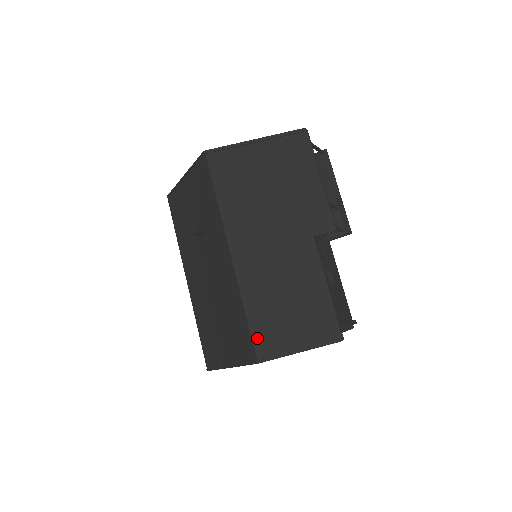
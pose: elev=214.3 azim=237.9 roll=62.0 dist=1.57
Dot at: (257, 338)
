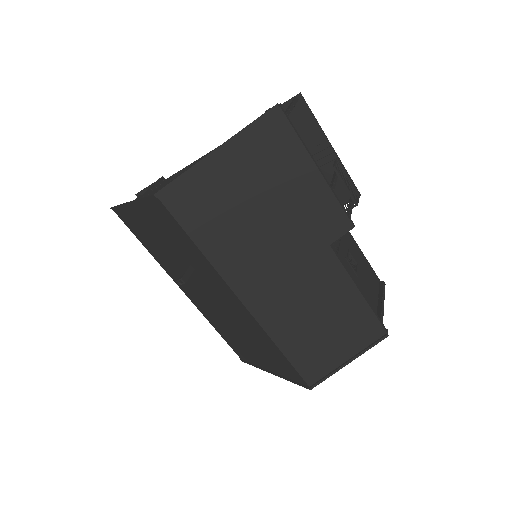
Dot at: (302, 369)
